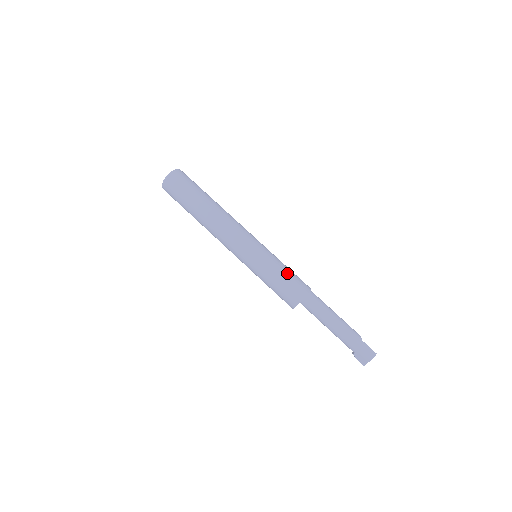
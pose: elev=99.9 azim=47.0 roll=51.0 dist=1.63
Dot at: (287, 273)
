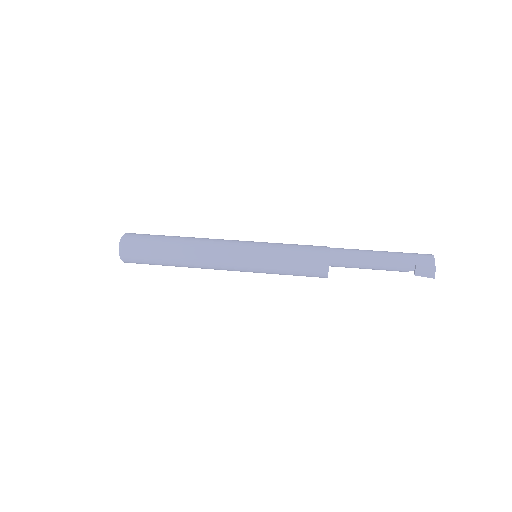
Dot at: occluded
